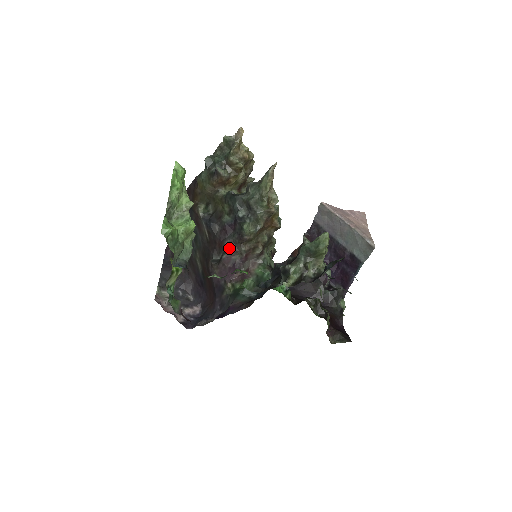
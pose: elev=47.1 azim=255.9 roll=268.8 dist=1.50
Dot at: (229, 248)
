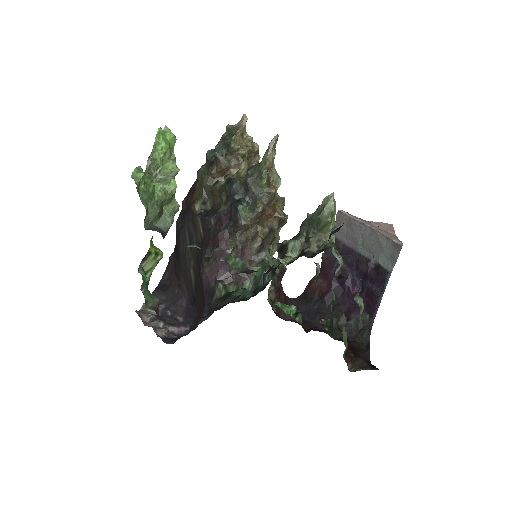
Dot at: (223, 240)
